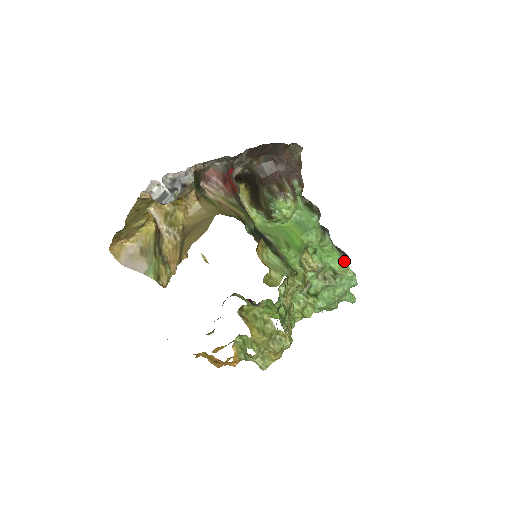
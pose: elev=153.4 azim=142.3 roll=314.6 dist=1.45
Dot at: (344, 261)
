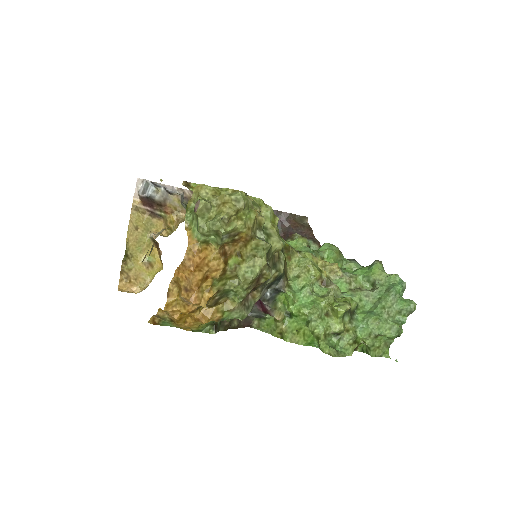
Dot at: (375, 264)
